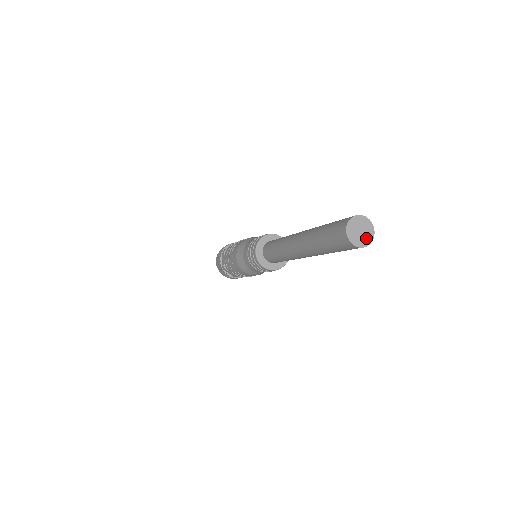
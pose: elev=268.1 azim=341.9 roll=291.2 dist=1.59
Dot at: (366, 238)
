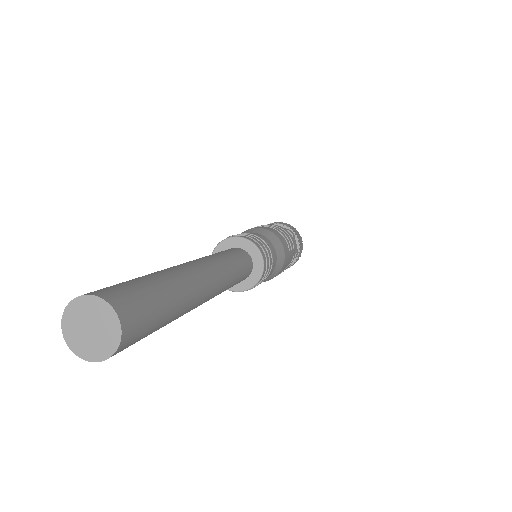
Dot at: (92, 347)
